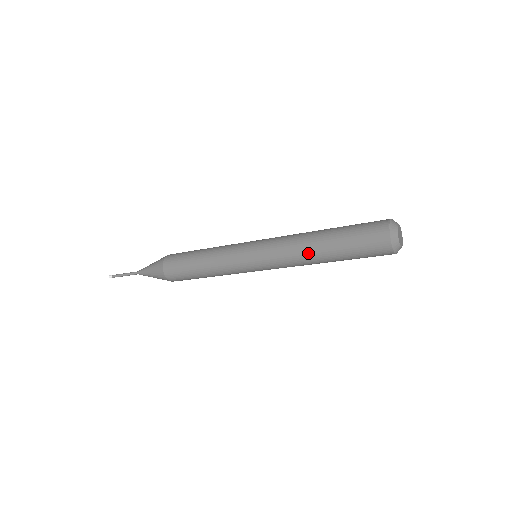
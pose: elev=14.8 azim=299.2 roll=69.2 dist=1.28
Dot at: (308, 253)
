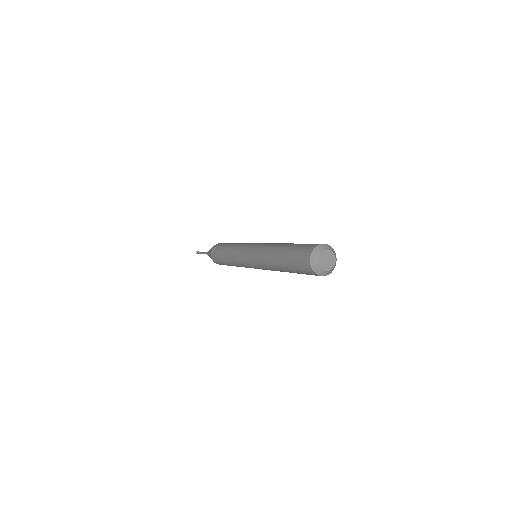
Dot at: (273, 267)
